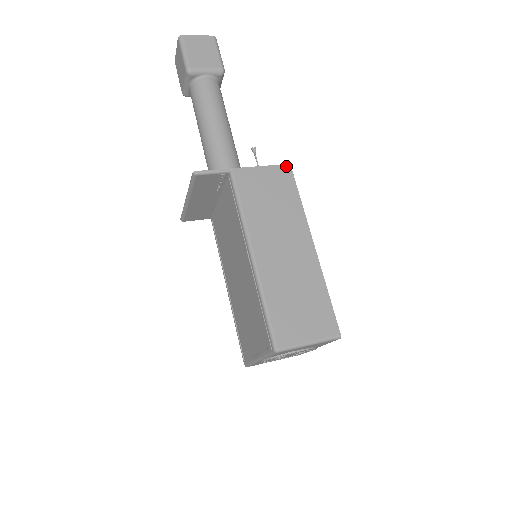
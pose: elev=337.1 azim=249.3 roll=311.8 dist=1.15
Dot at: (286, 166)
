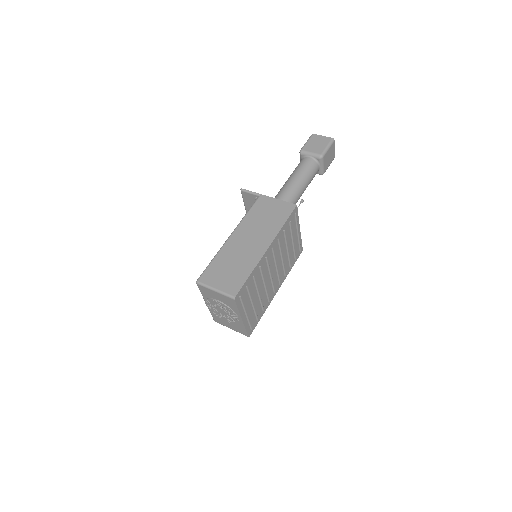
Dot at: (293, 205)
